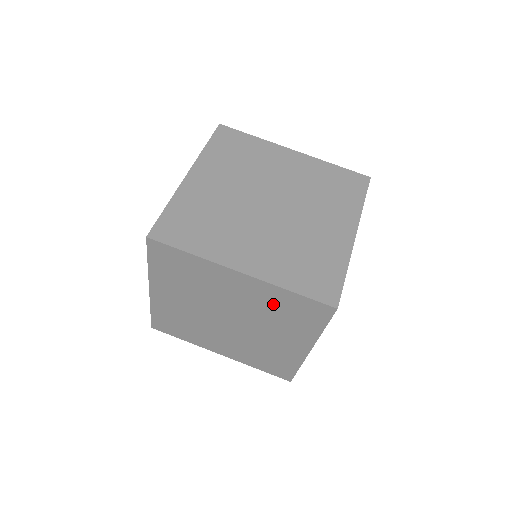
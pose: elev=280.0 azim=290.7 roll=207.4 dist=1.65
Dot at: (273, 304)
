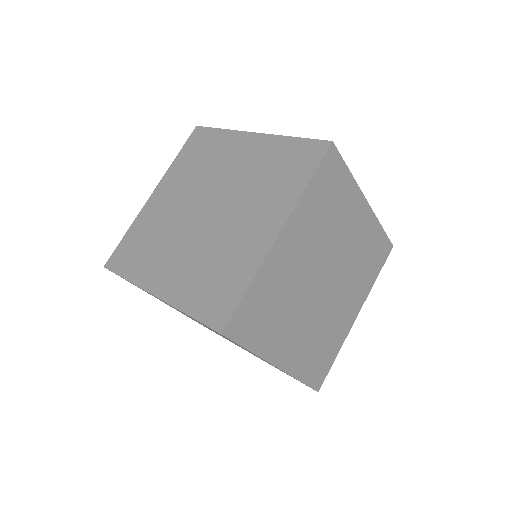
Dot at: (268, 163)
